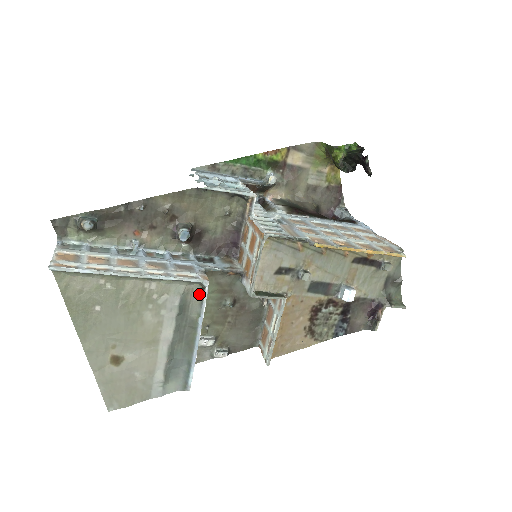
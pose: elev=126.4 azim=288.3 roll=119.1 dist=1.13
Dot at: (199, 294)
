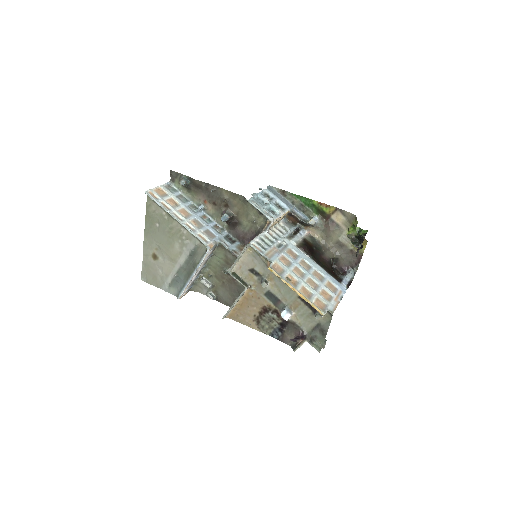
Dot at: (204, 252)
